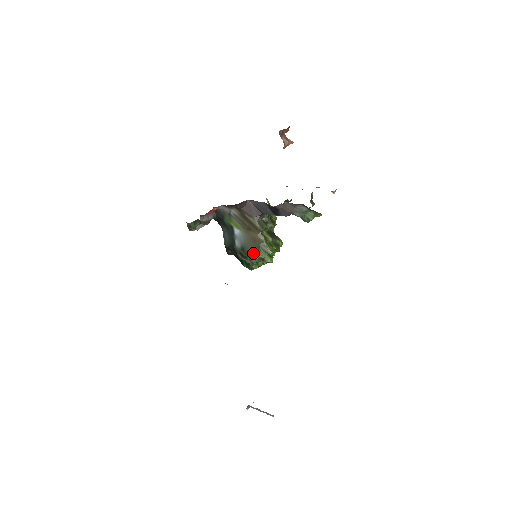
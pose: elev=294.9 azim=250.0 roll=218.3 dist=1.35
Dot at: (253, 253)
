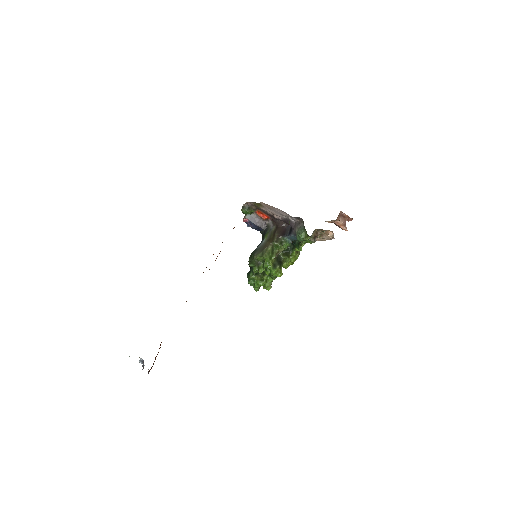
Dot at: (257, 253)
